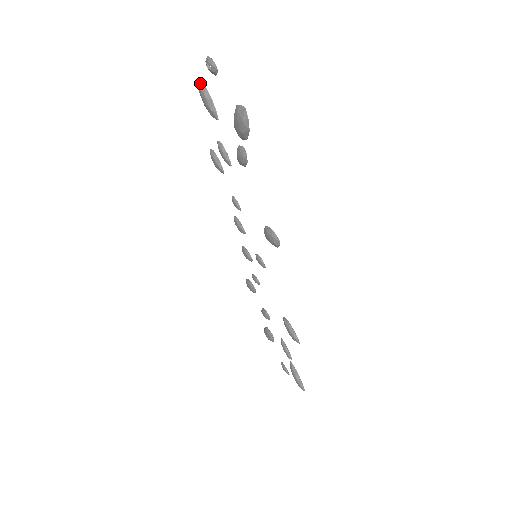
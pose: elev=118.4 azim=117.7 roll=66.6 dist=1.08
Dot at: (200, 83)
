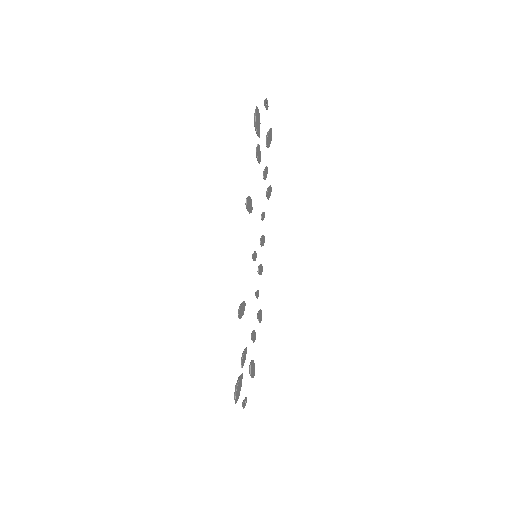
Dot at: (270, 129)
